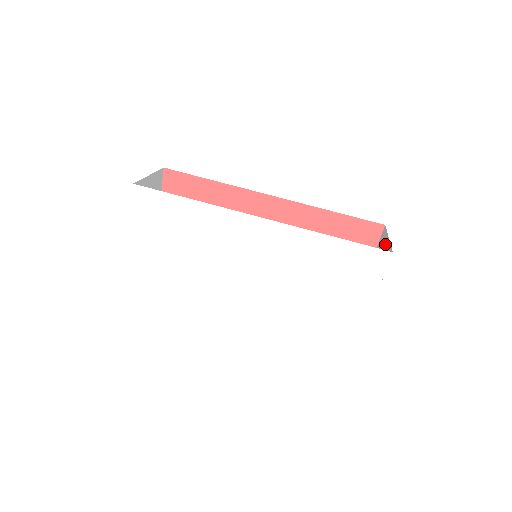
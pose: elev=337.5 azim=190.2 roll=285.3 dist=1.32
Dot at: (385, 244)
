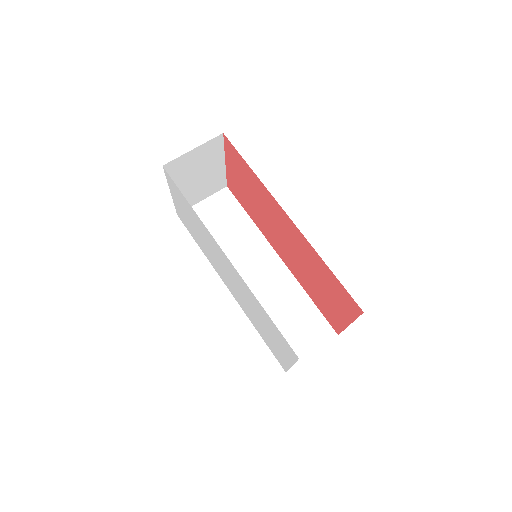
Dot at: occluded
